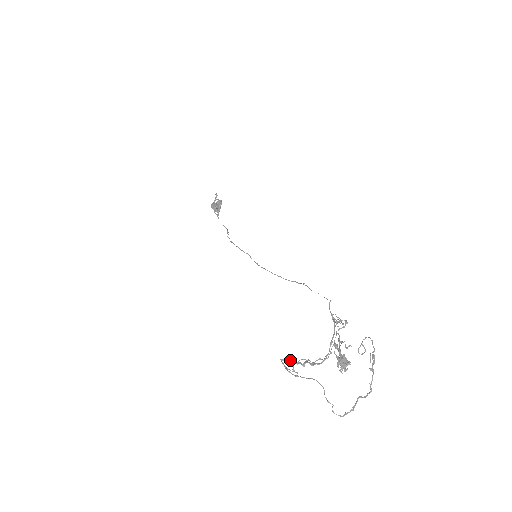
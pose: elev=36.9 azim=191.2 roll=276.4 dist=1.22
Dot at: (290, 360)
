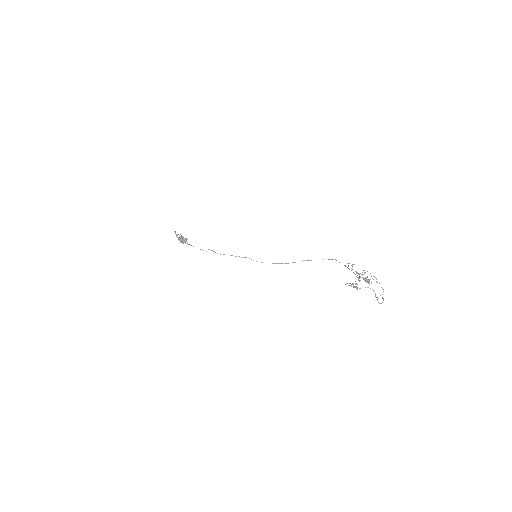
Dot at: (349, 283)
